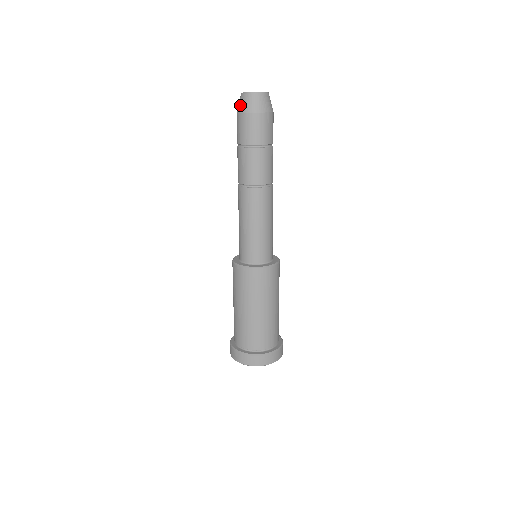
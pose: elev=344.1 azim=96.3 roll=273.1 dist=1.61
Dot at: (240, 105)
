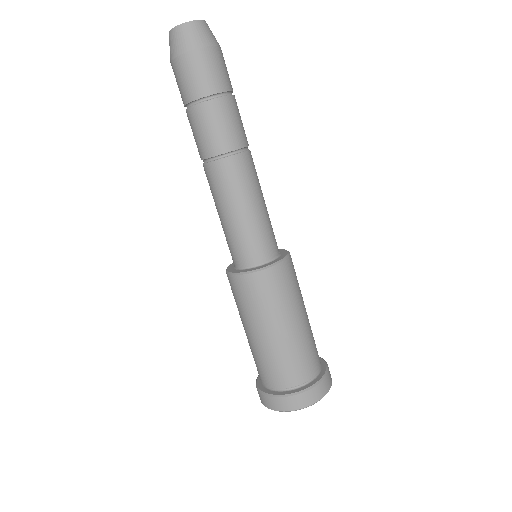
Dot at: occluded
